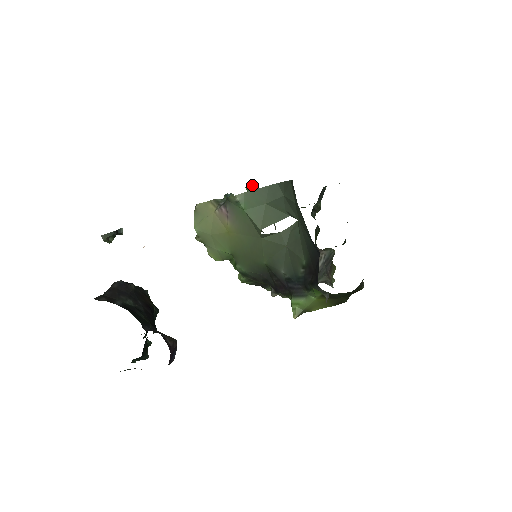
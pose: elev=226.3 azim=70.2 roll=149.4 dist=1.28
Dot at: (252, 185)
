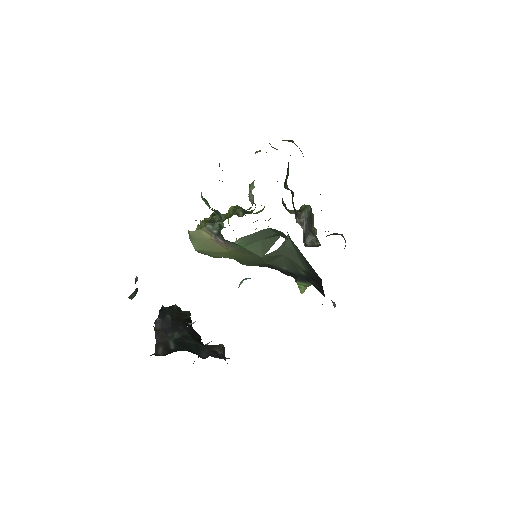
Dot at: occluded
